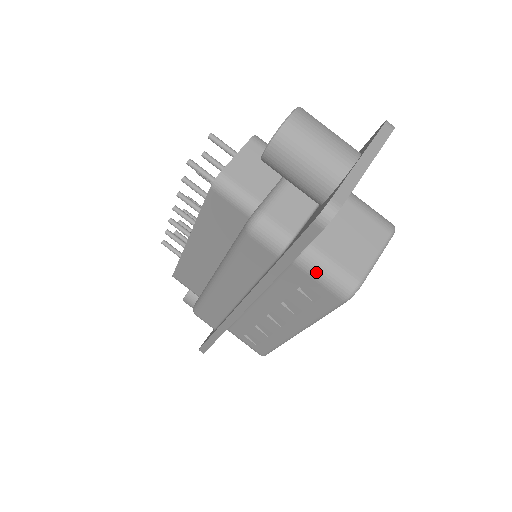
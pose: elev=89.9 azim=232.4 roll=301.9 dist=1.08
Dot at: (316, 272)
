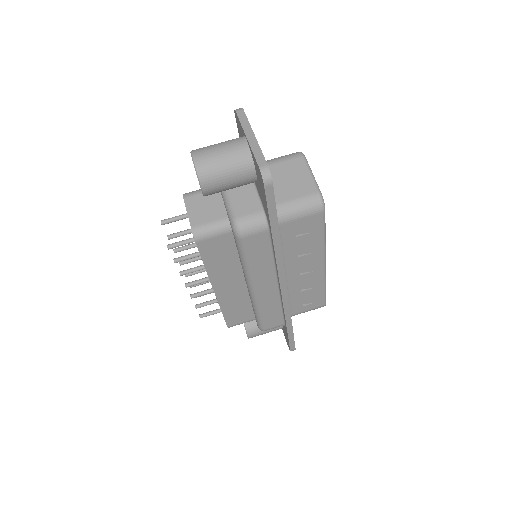
Dot at: (294, 215)
